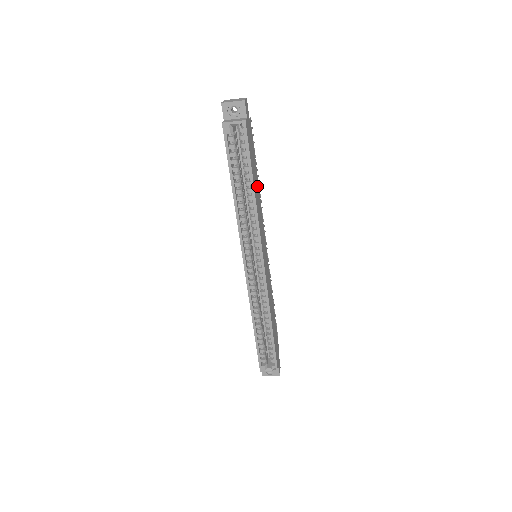
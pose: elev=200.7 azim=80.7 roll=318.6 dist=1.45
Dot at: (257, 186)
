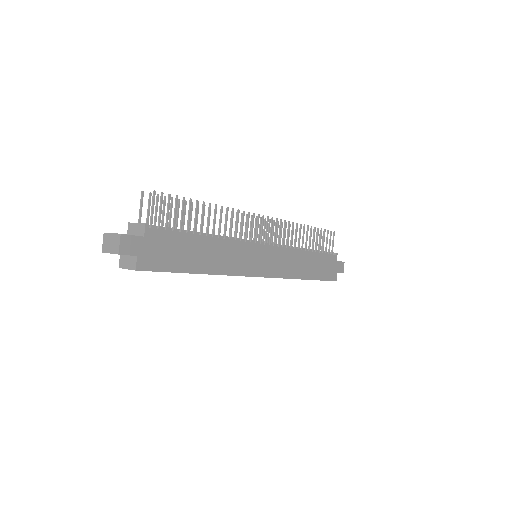
Dot at: (207, 248)
